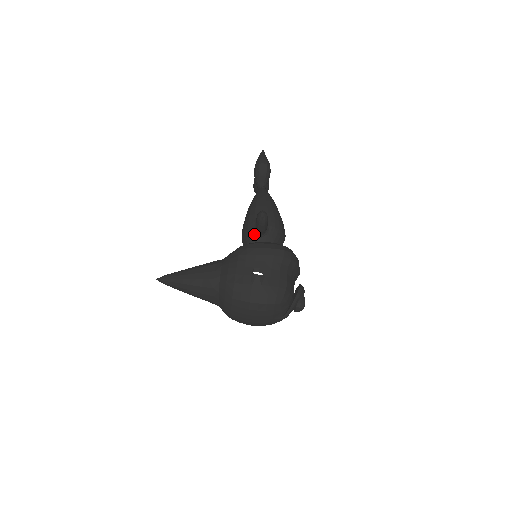
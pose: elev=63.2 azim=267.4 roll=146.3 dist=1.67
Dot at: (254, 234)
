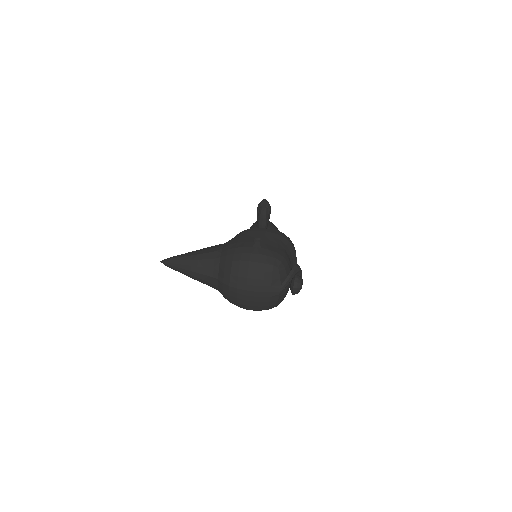
Dot at: occluded
